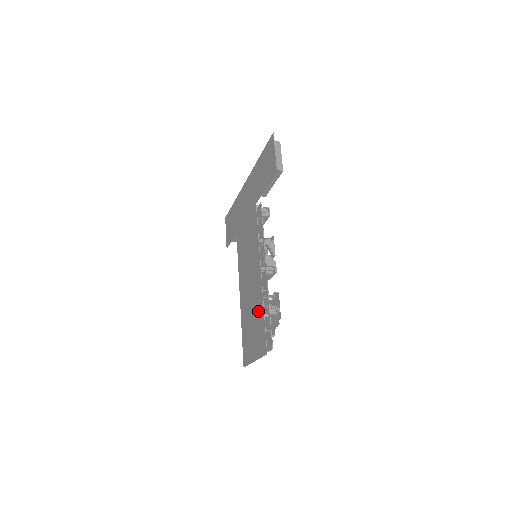
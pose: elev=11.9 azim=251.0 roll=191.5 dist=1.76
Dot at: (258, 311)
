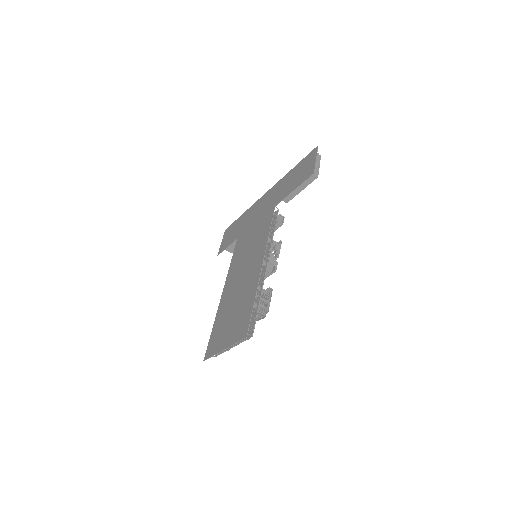
Dot at: (246, 299)
